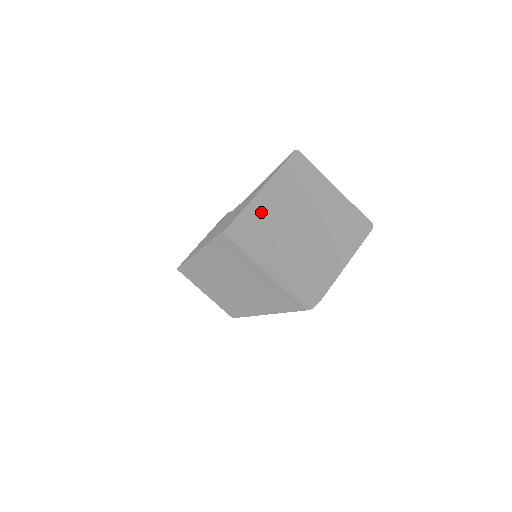
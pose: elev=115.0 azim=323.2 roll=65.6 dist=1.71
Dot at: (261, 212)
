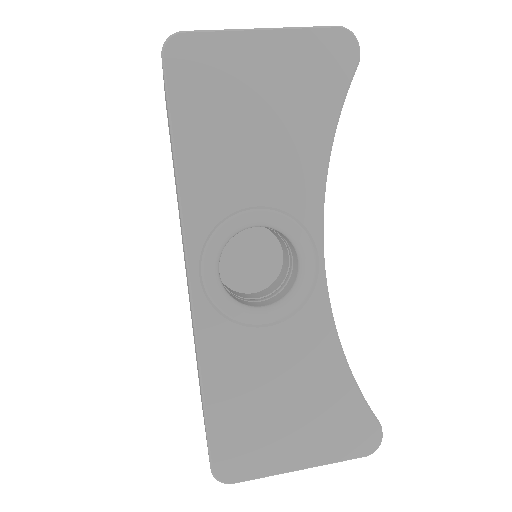
Dot at: occluded
